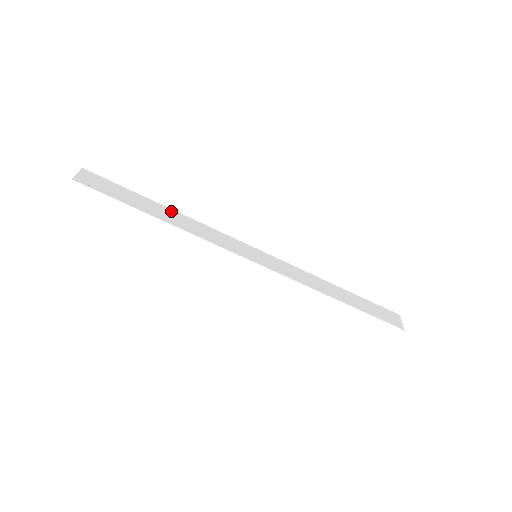
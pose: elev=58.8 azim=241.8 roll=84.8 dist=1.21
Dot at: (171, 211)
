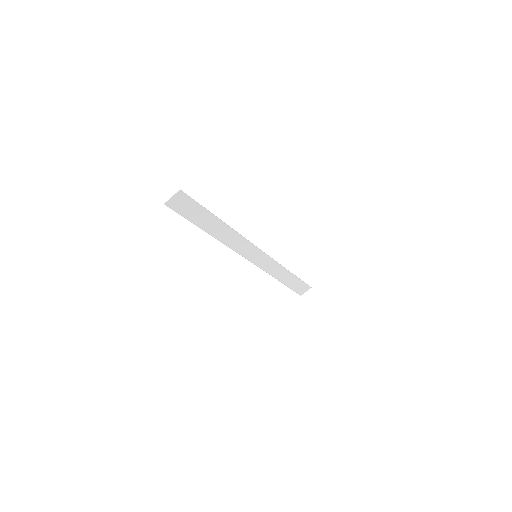
Dot at: (225, 225)
